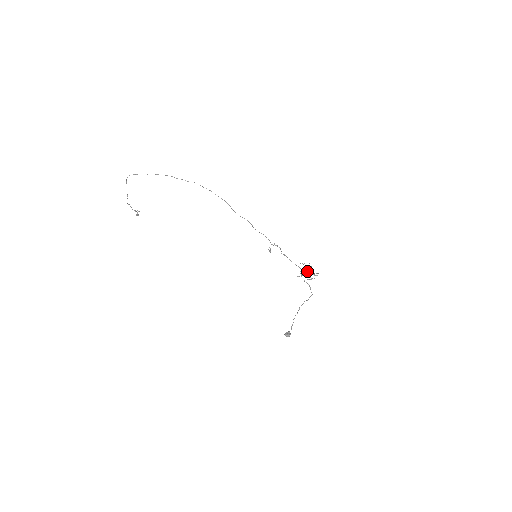
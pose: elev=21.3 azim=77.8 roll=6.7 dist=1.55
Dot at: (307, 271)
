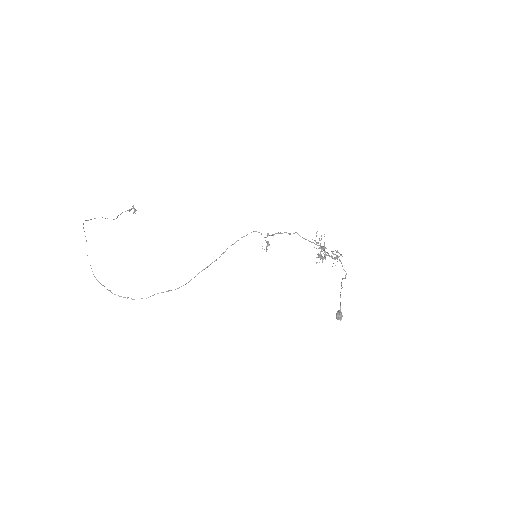
Dot at: (323, 258)
